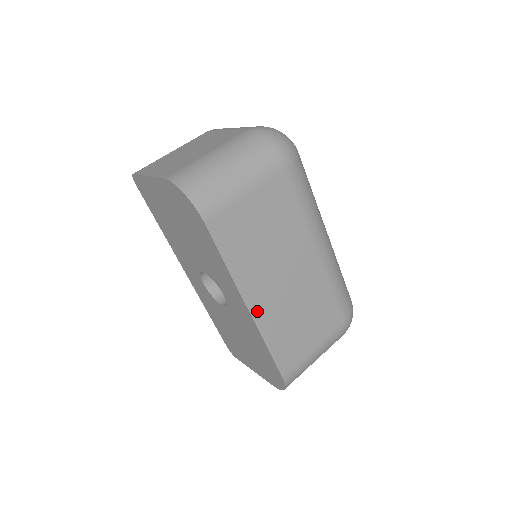
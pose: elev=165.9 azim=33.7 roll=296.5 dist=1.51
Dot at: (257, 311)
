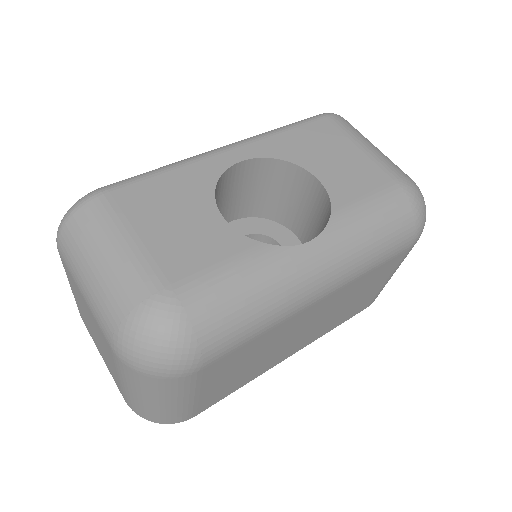
Dot at: (301, 346)
